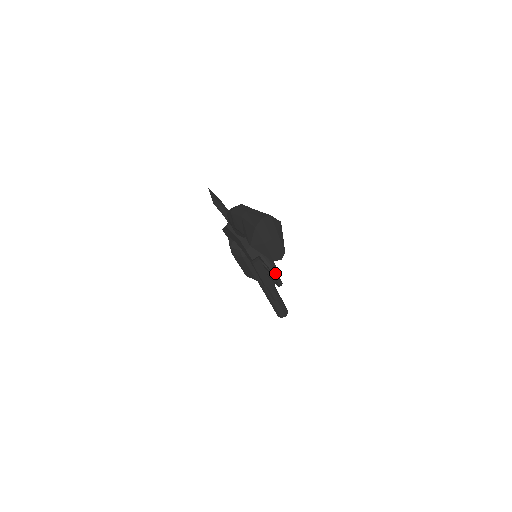
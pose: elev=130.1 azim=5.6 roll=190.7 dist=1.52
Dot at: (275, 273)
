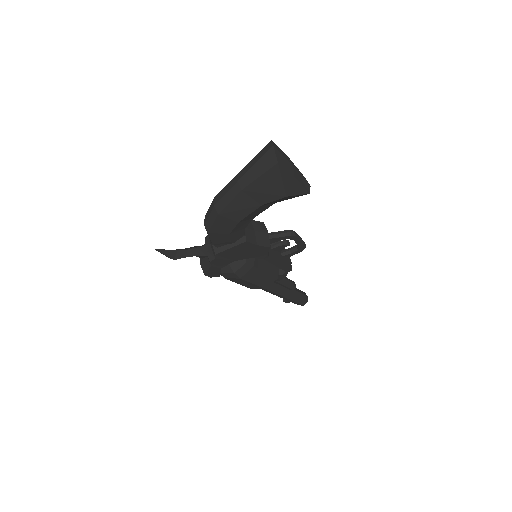
Dot at: (296, 235)
